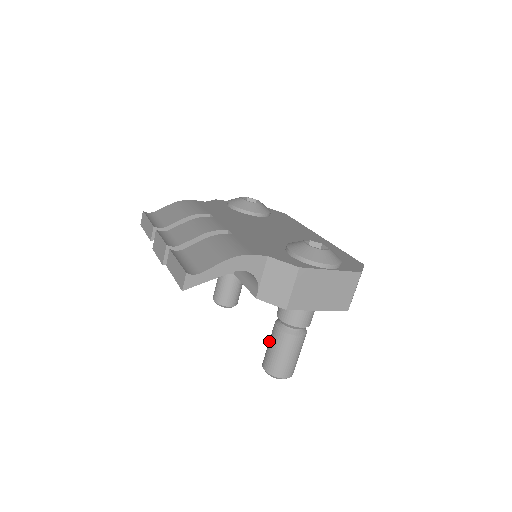
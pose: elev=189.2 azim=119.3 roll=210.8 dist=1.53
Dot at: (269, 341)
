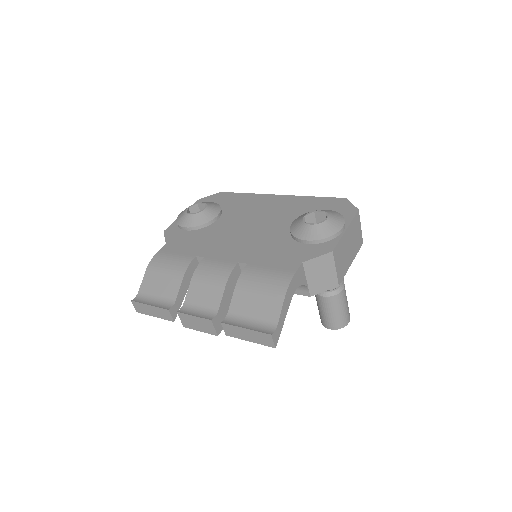
Dot at: (320, 309)
